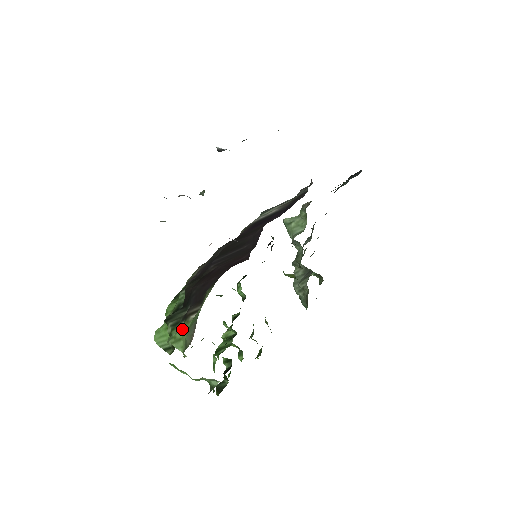
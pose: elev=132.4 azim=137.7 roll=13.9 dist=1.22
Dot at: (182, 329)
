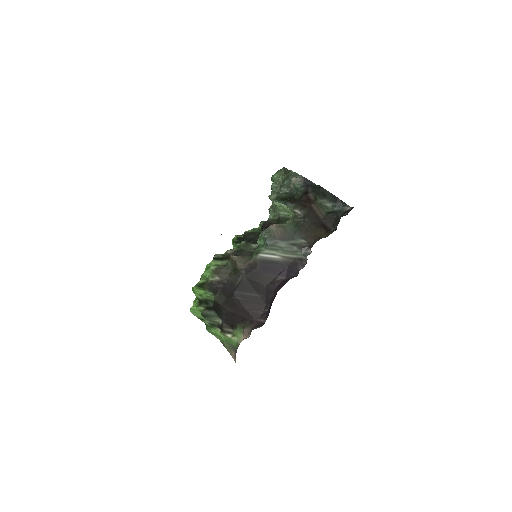
Dot at: (220, 335)
